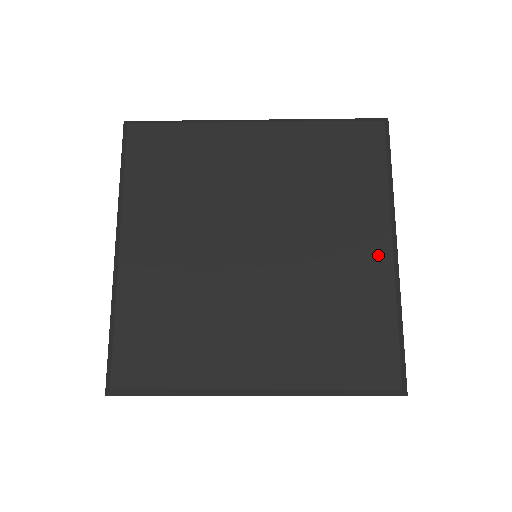
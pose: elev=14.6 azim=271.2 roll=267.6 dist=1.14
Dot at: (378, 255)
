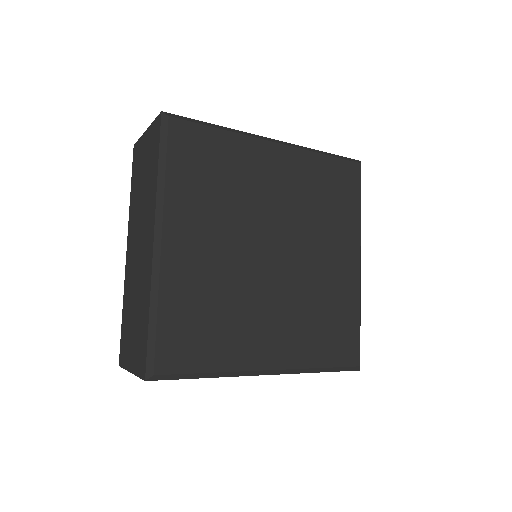
Dot at: (352, 268)
